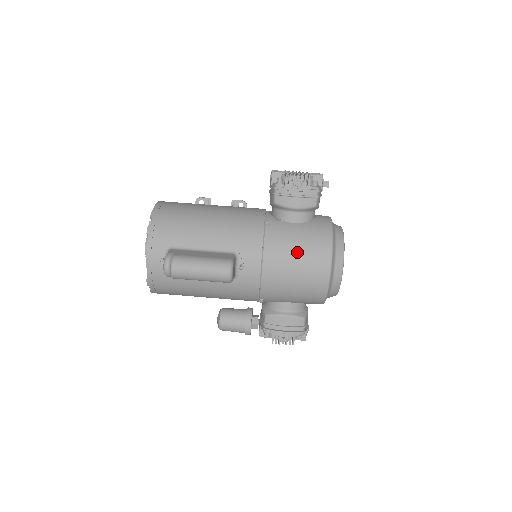
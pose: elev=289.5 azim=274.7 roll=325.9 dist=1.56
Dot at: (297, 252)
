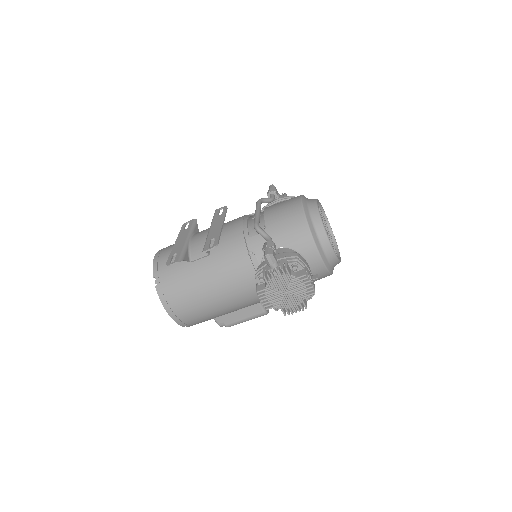
Dot at: occluded
